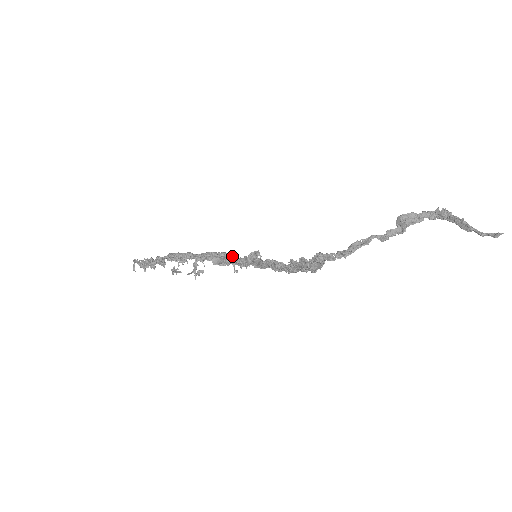
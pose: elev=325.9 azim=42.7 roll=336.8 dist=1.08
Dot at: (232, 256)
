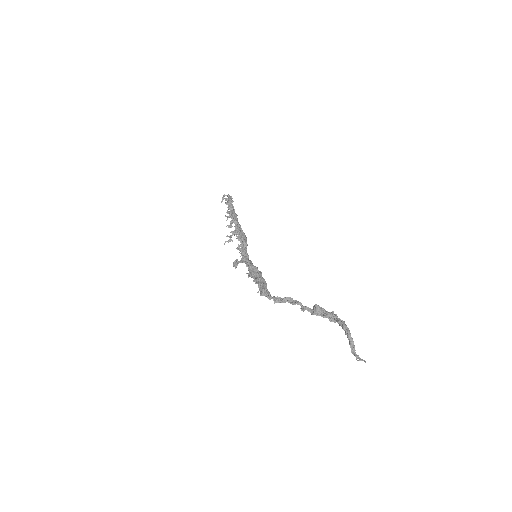
Dot at: (245, 246)
